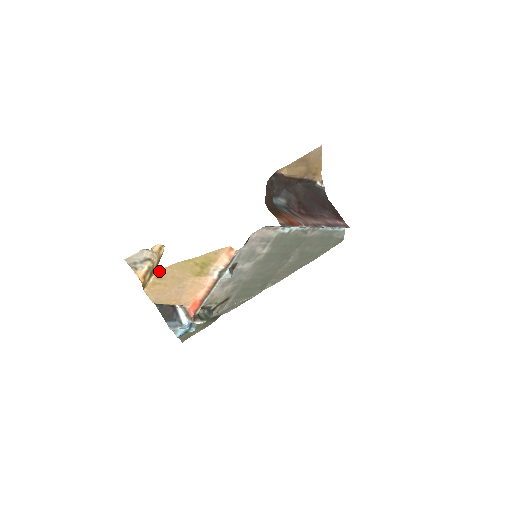
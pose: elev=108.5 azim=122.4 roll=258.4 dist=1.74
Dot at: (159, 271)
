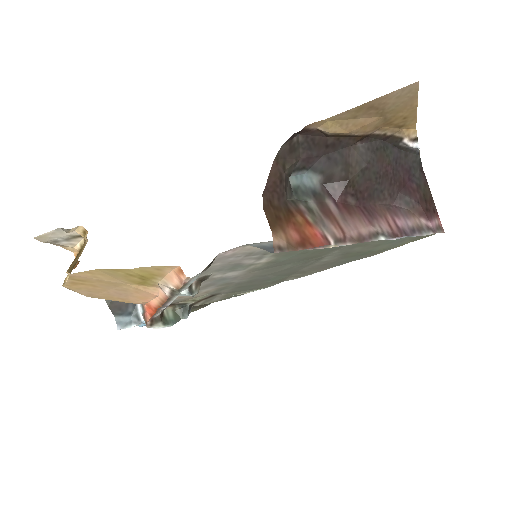
Dot at: (72, 274)
